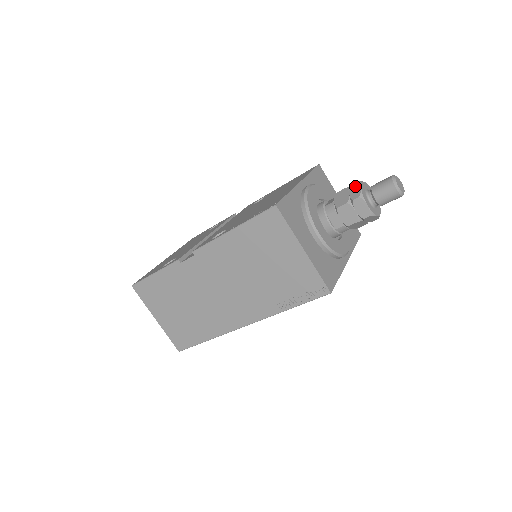
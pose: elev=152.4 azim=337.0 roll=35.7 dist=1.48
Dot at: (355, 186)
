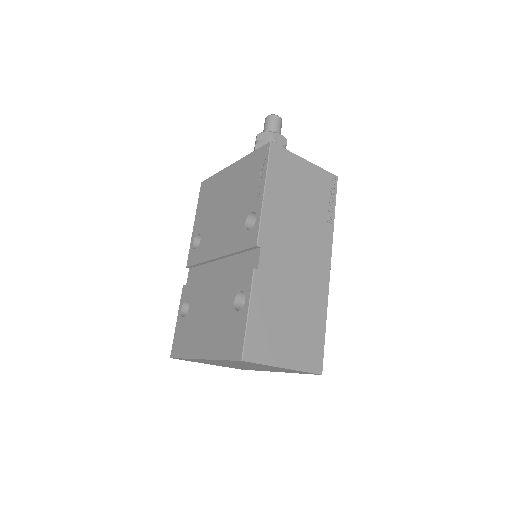
Dot at: (260, 136)
